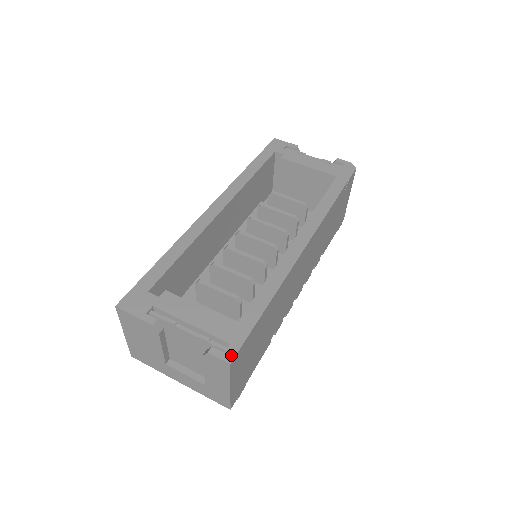
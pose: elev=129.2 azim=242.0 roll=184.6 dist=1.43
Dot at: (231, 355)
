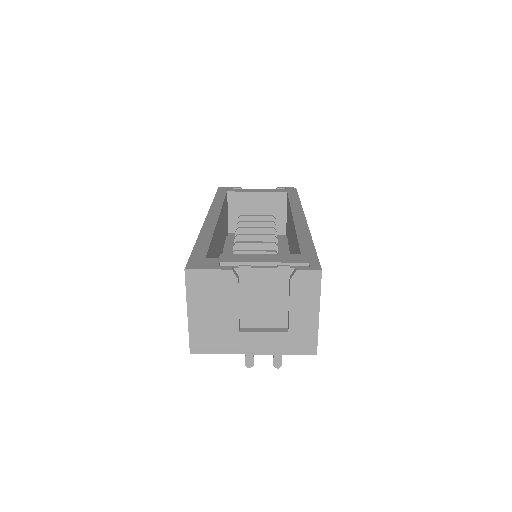
Dot at: (317, 266)
